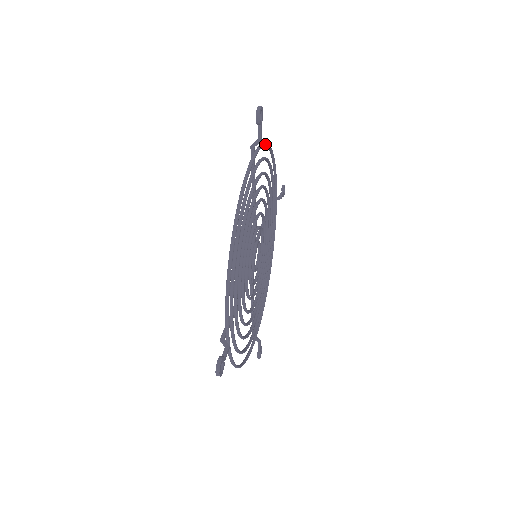
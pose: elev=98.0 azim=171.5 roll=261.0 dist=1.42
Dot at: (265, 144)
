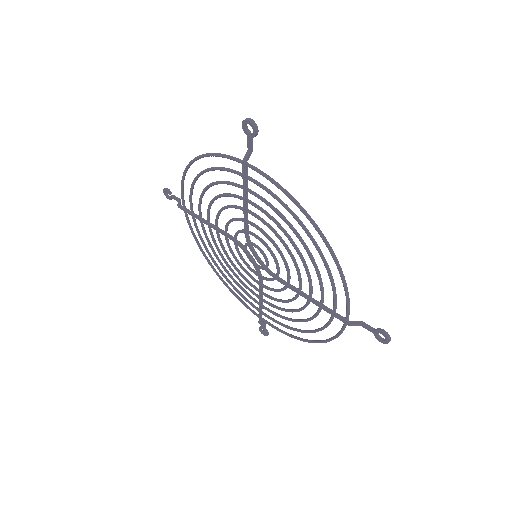
Dot at: (221, 154)
